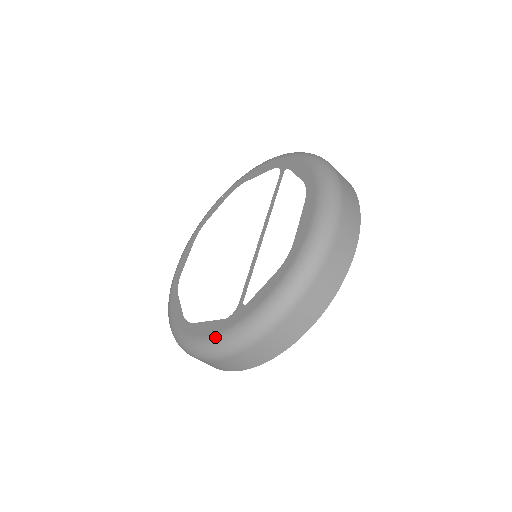
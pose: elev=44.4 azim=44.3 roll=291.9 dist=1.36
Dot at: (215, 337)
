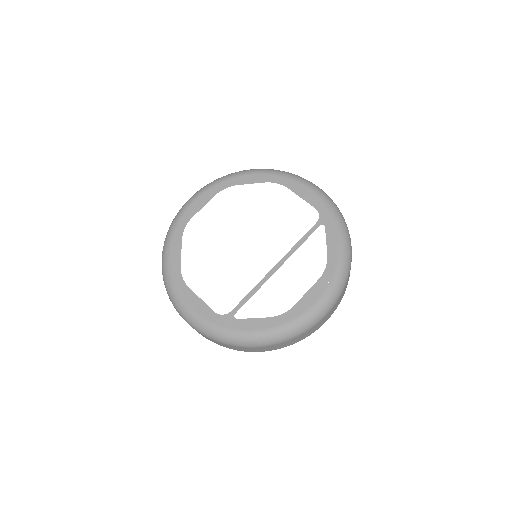
Dot at: (201, 320)
